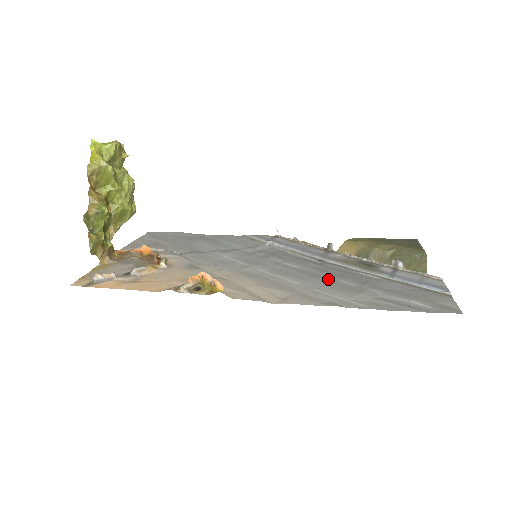
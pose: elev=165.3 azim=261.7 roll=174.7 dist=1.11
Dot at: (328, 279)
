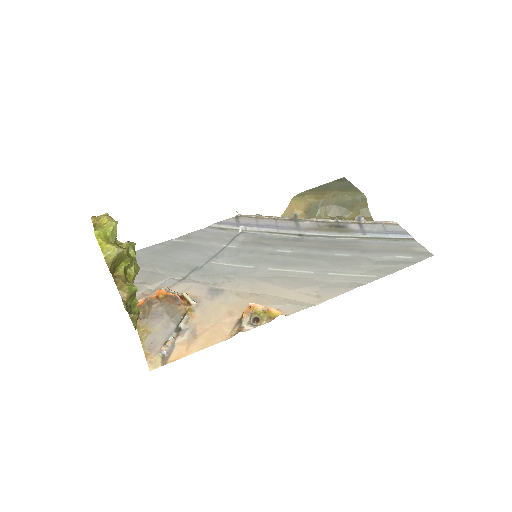
Dot at: (326, 257)
